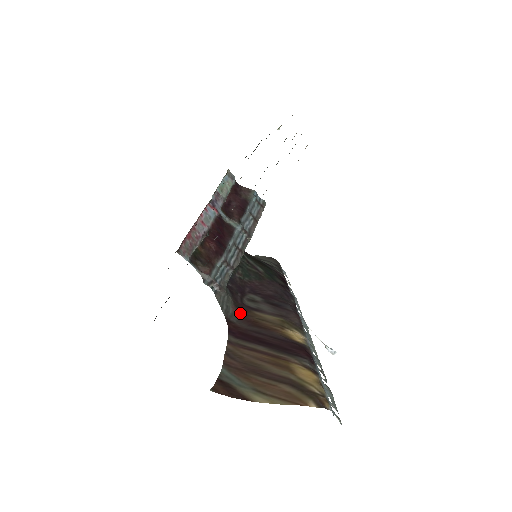
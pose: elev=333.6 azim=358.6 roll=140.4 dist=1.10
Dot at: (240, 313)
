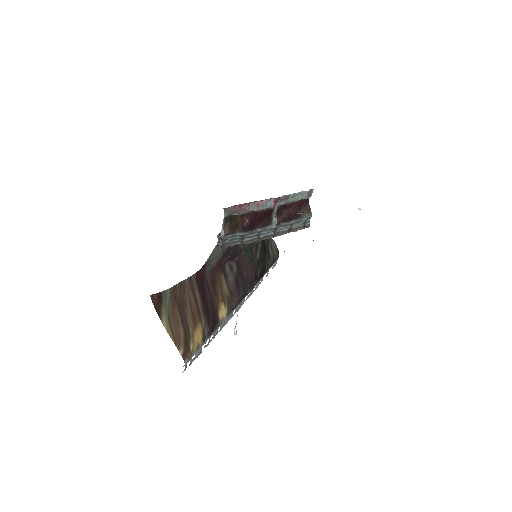
Dot at: (215, 268)
